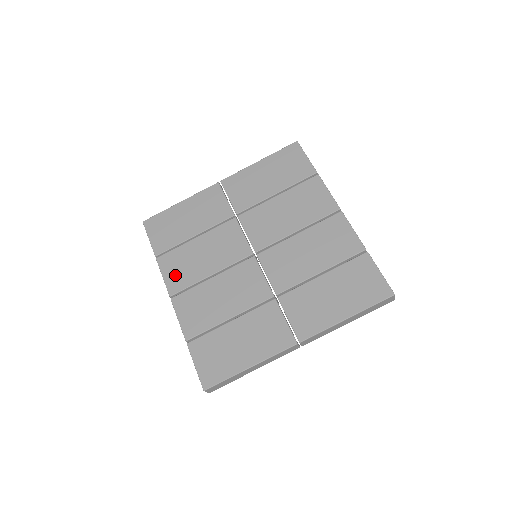
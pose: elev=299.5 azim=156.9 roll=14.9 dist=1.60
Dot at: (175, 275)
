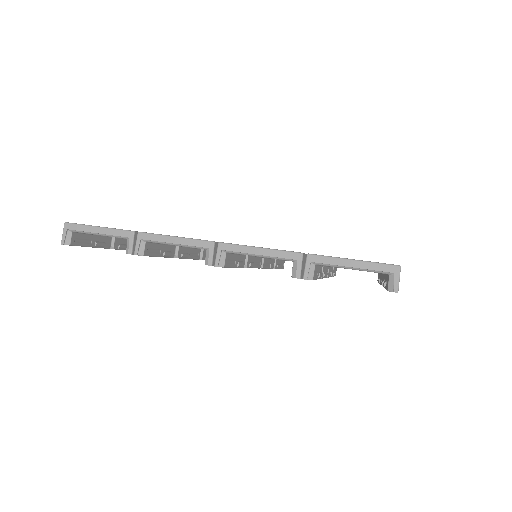
Dot at: occluded
